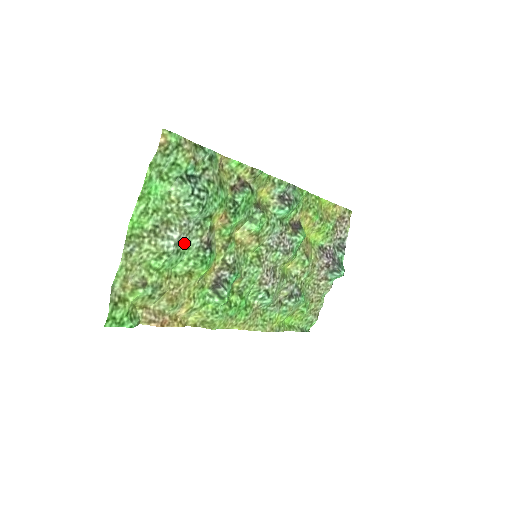
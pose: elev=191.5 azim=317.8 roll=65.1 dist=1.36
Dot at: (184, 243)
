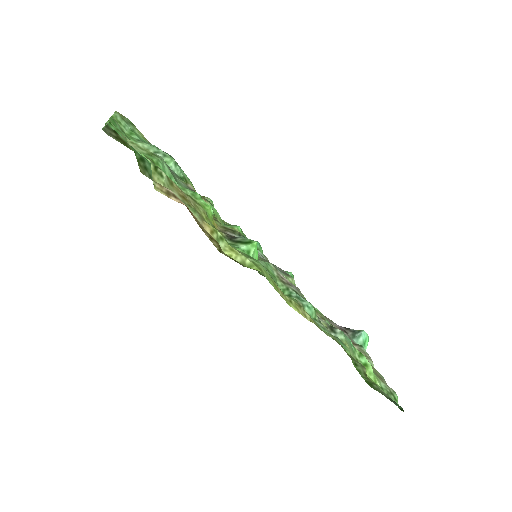
Dot at: (171, 172)
